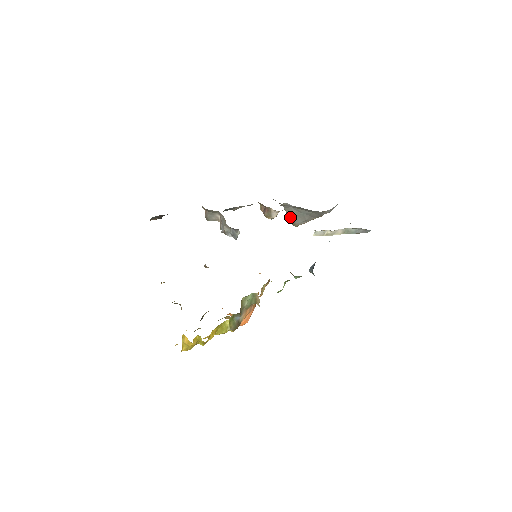
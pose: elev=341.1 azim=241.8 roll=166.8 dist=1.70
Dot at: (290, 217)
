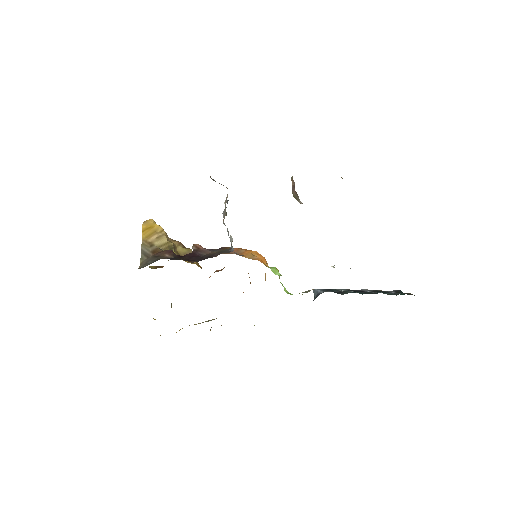
Dot at: occluded
